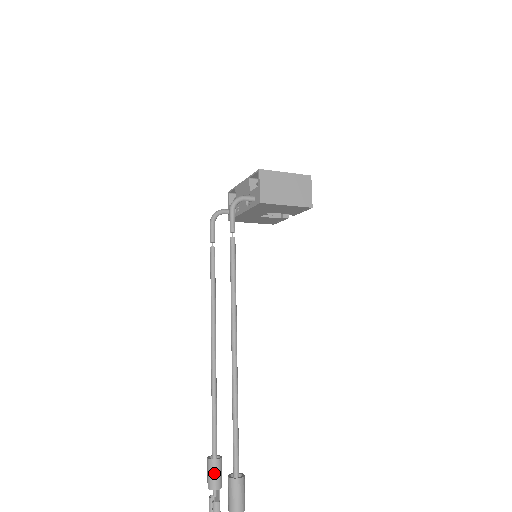
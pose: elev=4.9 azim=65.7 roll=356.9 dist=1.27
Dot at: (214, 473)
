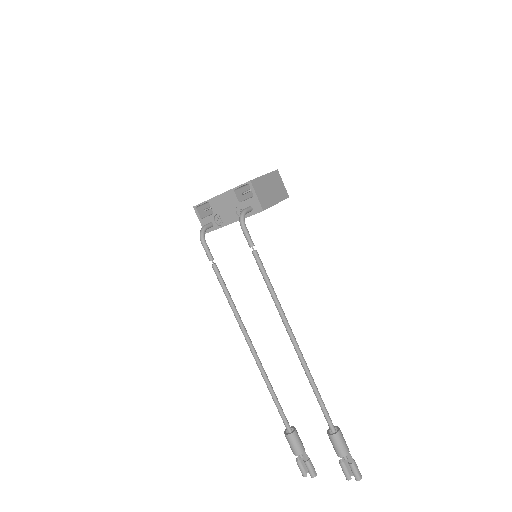
Dot at: (297, 442)
